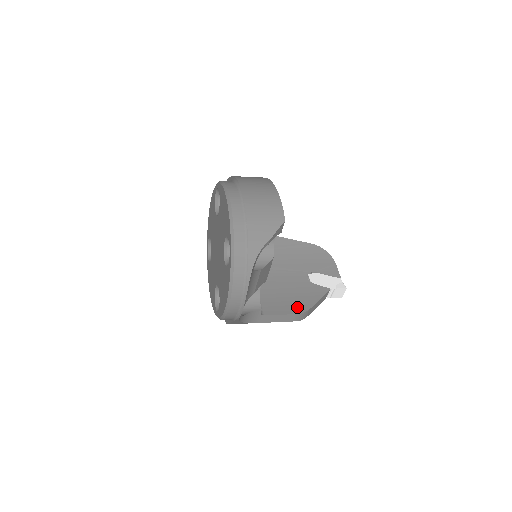
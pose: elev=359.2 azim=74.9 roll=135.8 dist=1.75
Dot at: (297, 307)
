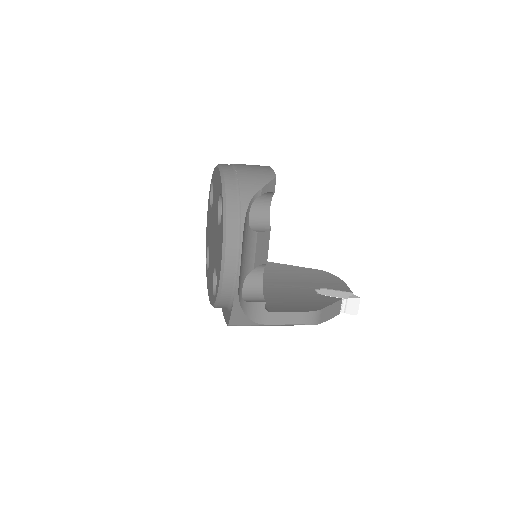
Dot at: (306, 308)
